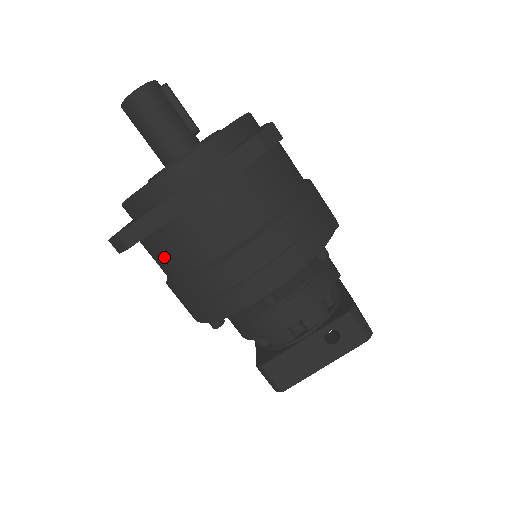
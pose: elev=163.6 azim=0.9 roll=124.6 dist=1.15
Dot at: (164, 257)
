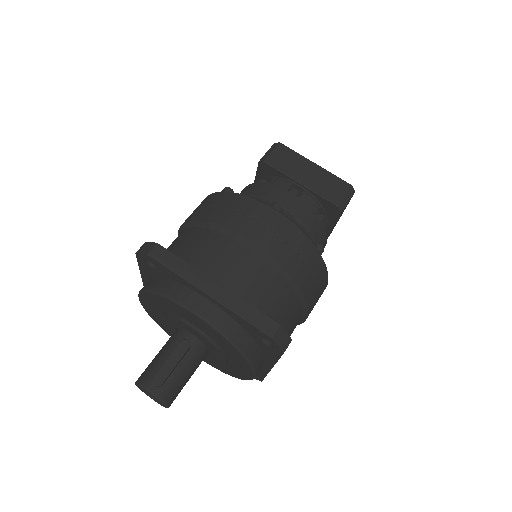
Dot at: occluded
